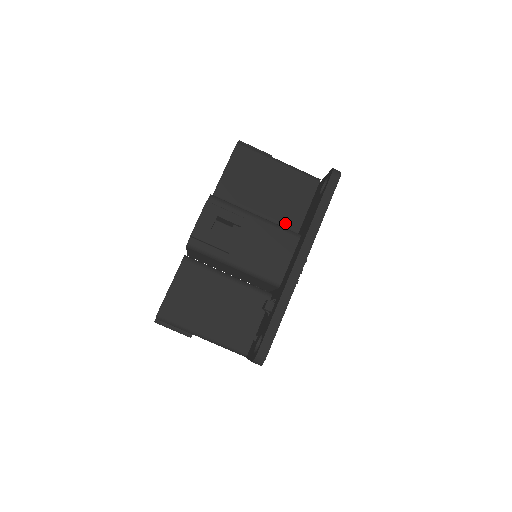
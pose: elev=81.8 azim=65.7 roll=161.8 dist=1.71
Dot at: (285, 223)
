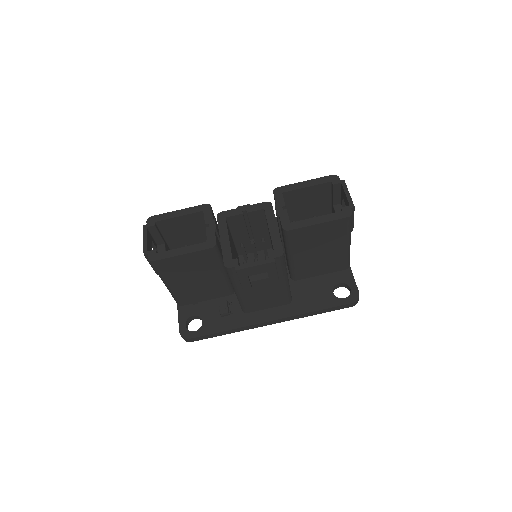
Dot at: (296, 273)
